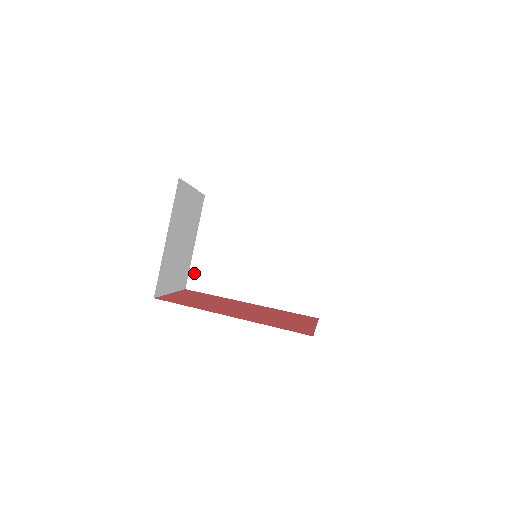
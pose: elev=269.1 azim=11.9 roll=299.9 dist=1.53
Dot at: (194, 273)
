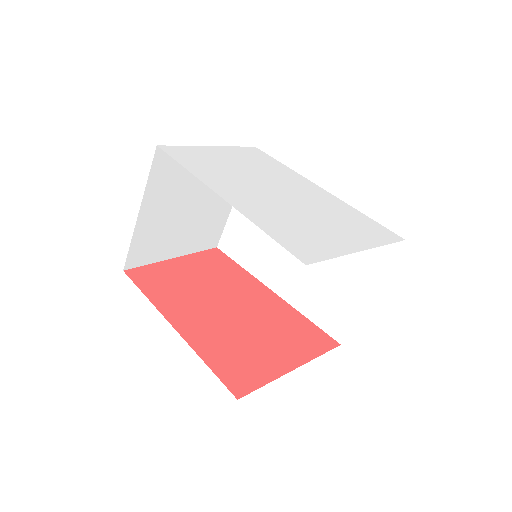
Dot at: (227, 234)
